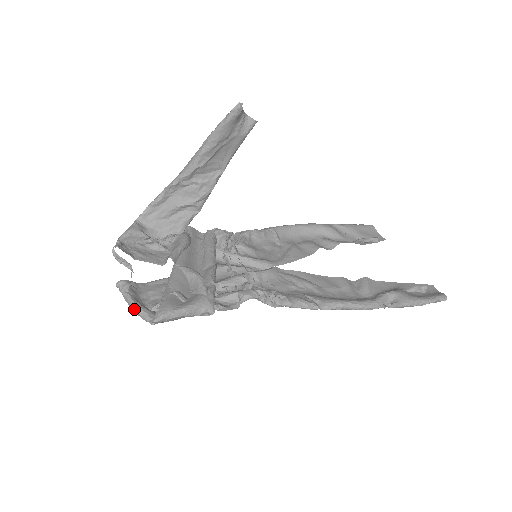
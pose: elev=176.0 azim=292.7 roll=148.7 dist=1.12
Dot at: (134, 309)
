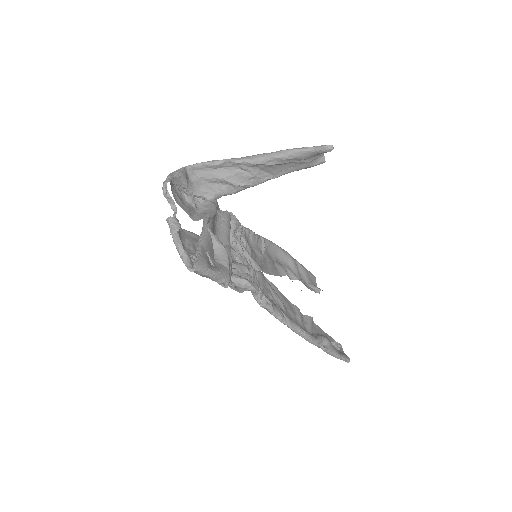
Dot at: (180, 249)
